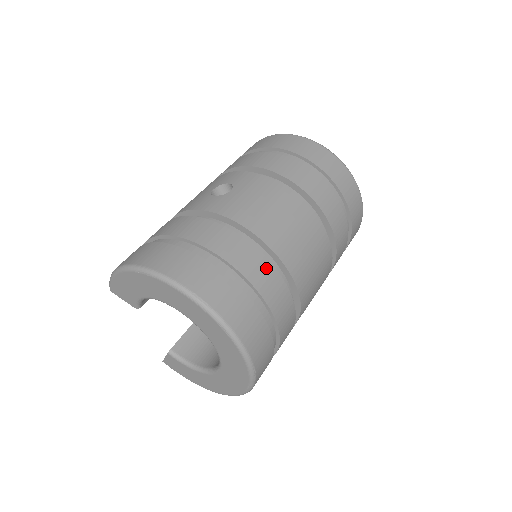
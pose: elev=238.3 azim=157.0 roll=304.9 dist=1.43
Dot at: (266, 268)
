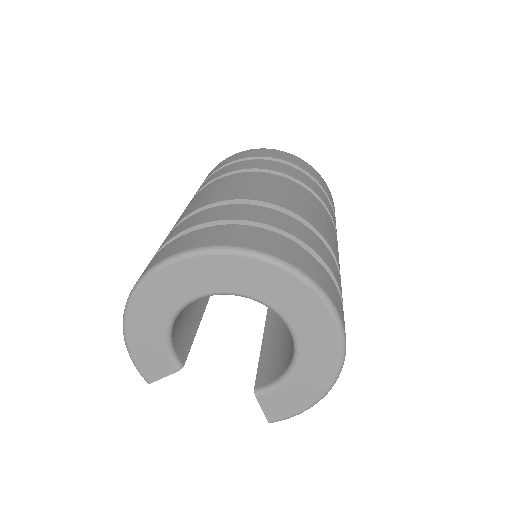
Dot at: (235, 208)
